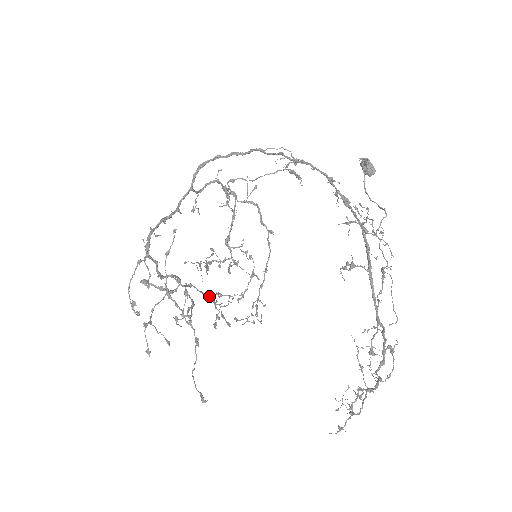
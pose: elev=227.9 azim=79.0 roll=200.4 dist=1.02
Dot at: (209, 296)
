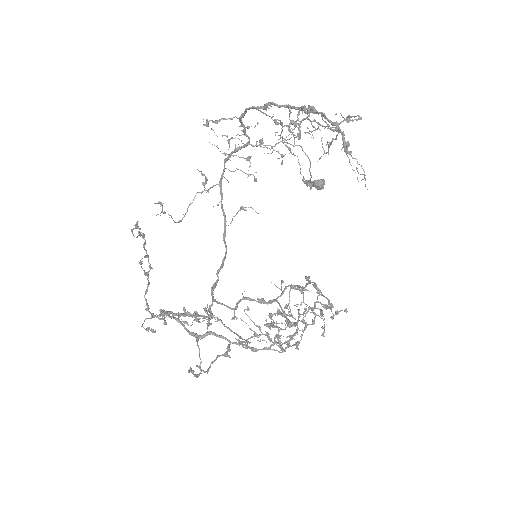
Dot at: occluded
